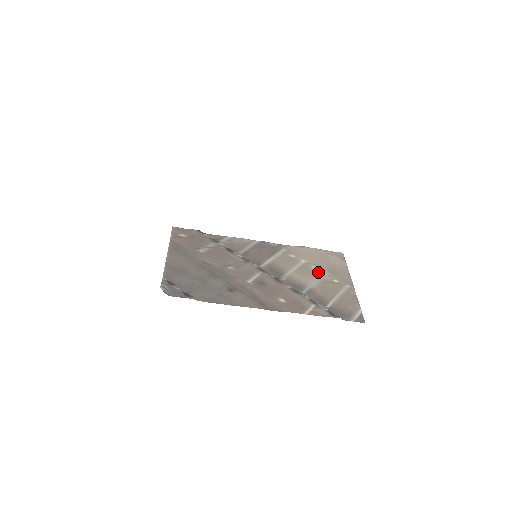
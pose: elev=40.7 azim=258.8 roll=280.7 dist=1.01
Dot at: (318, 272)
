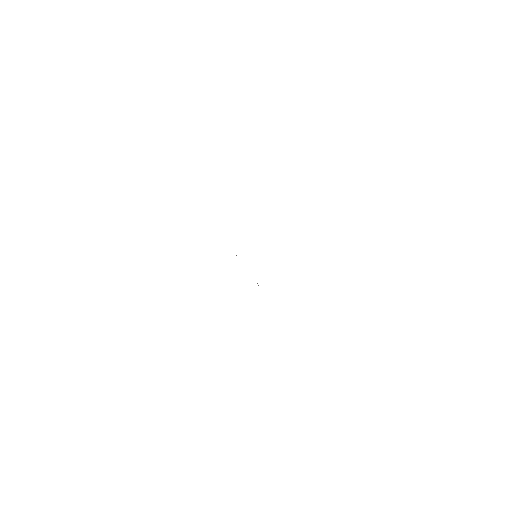
Dot at: occluded
